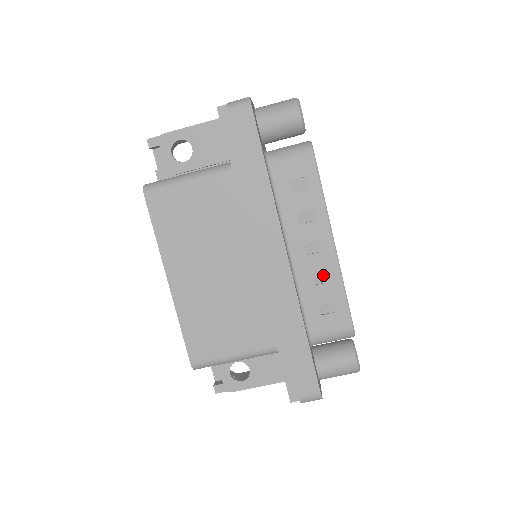
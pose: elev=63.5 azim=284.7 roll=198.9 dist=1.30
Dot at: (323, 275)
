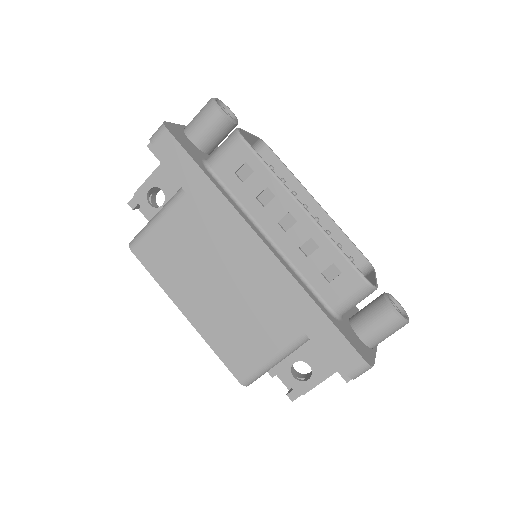
Dot at: (310, 244)
